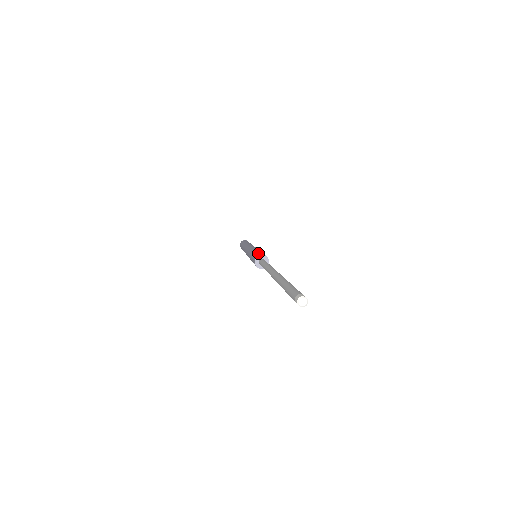
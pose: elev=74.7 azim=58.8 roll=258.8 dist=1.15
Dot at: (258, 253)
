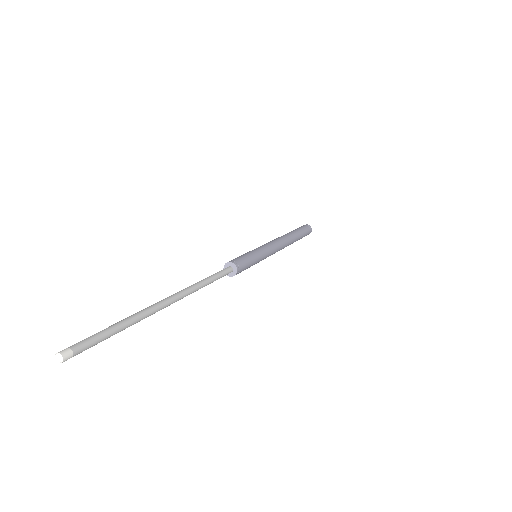
Dot at: (236, 258)
